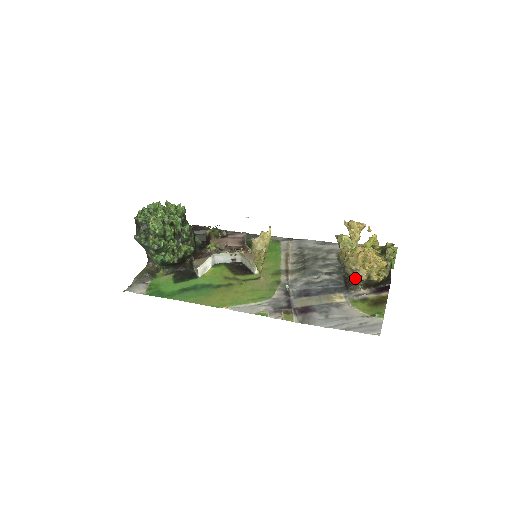
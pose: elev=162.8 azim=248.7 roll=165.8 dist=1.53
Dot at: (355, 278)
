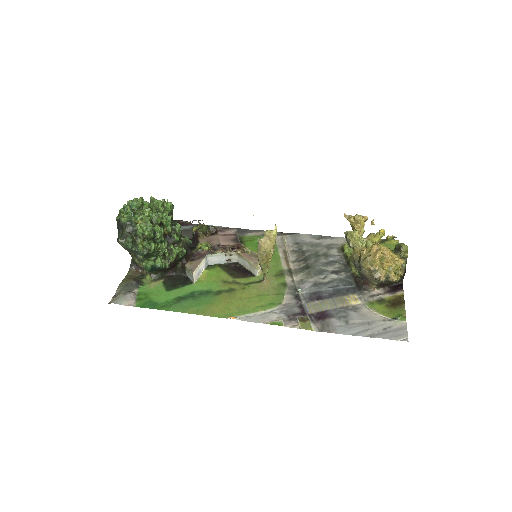
Dot at: (370, 278)
